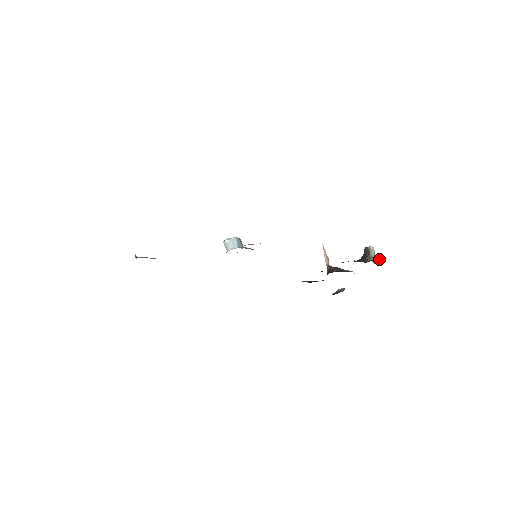
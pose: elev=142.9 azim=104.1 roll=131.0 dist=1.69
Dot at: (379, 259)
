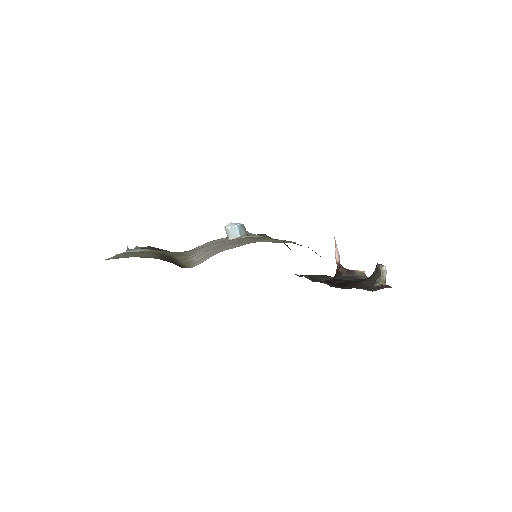
Dot at: (389, 287)
